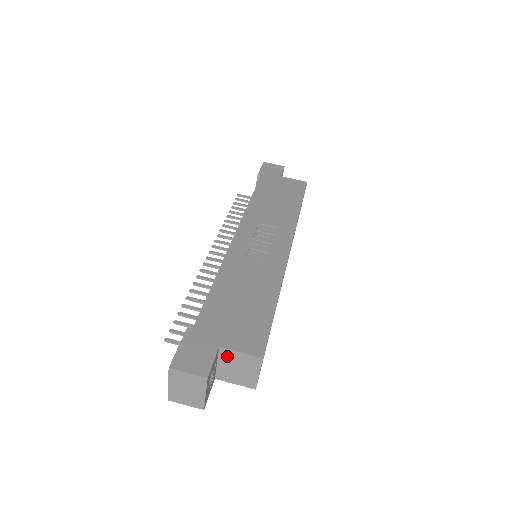
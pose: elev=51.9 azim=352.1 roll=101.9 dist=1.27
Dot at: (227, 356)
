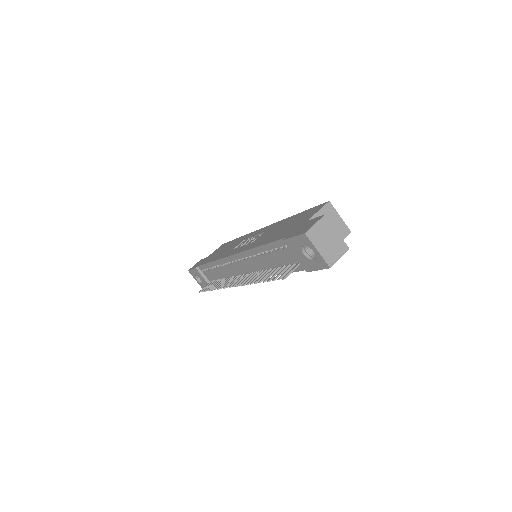
Dot at: occluded
